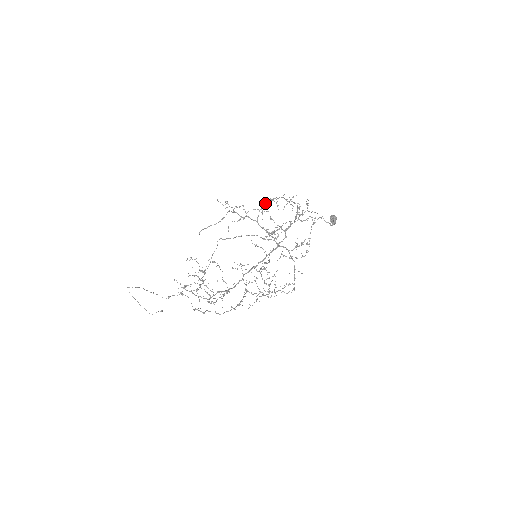
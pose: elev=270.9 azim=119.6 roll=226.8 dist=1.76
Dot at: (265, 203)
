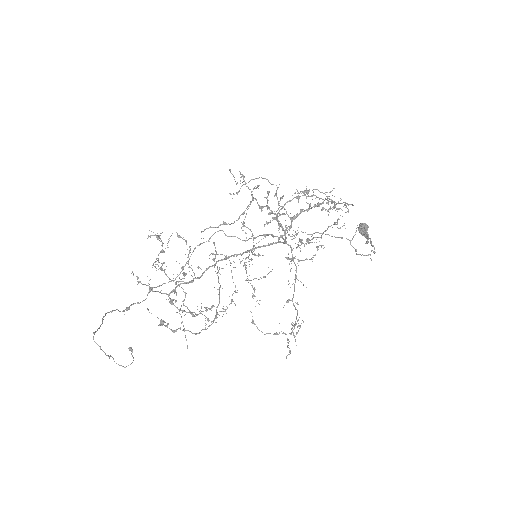
Dot at: occluded
